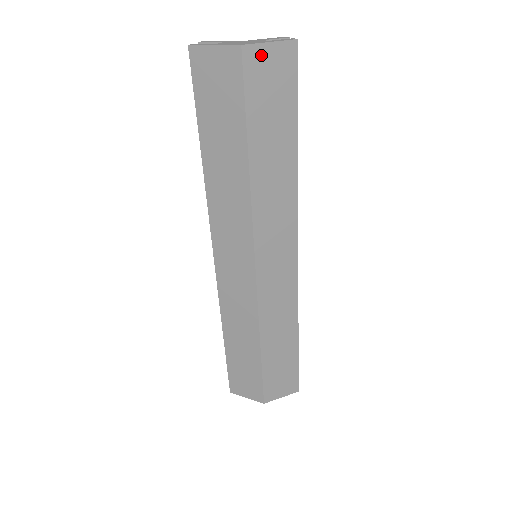
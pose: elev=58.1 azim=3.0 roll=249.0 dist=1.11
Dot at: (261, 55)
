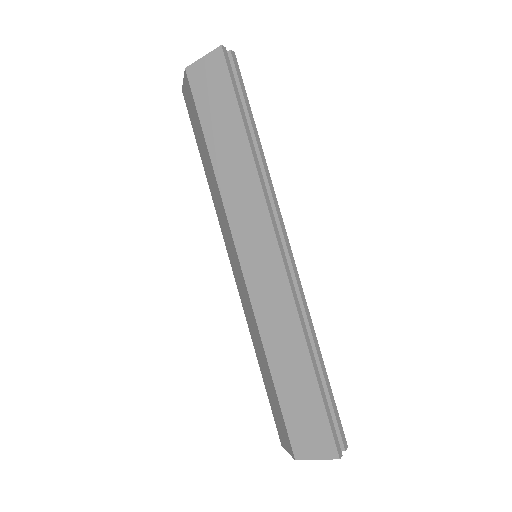
Dot at: (199, 69)
